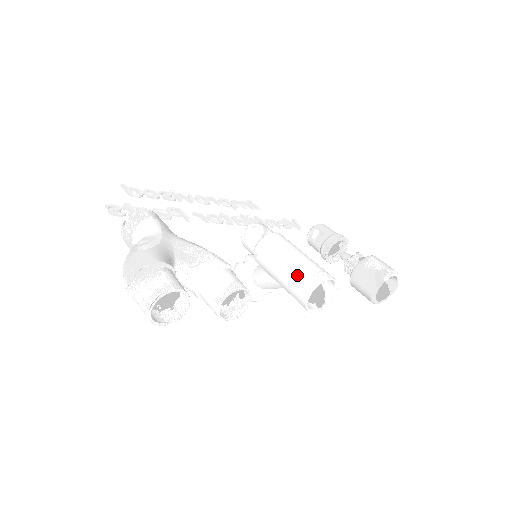
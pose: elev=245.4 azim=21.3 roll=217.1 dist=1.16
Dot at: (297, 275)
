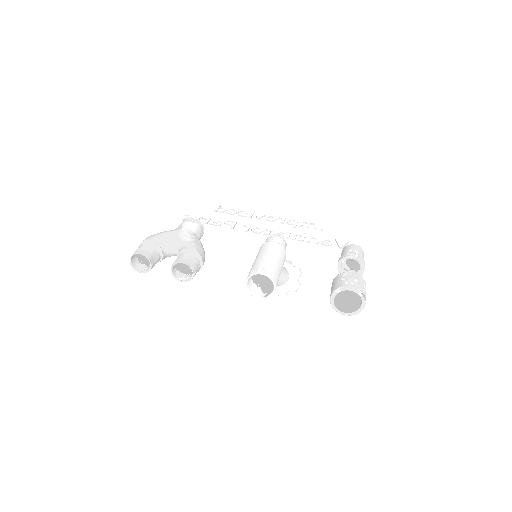
Dot at: (251, 269)
